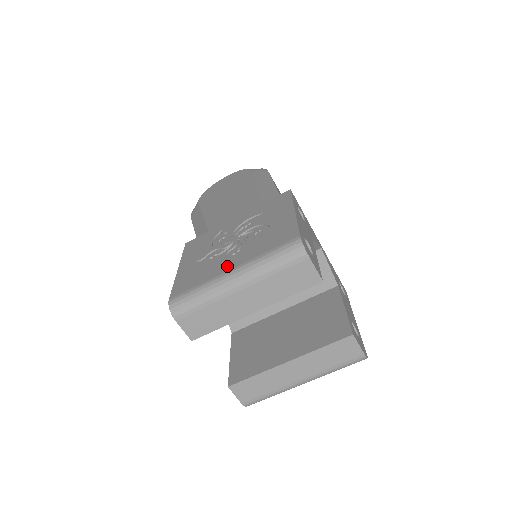
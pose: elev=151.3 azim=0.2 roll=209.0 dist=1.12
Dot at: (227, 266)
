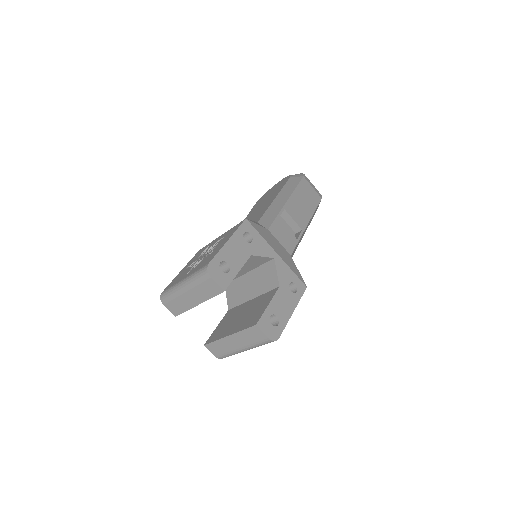
Dot at: (185, 276)
